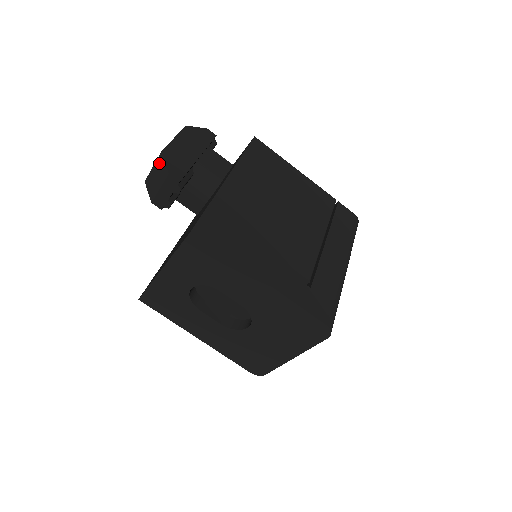
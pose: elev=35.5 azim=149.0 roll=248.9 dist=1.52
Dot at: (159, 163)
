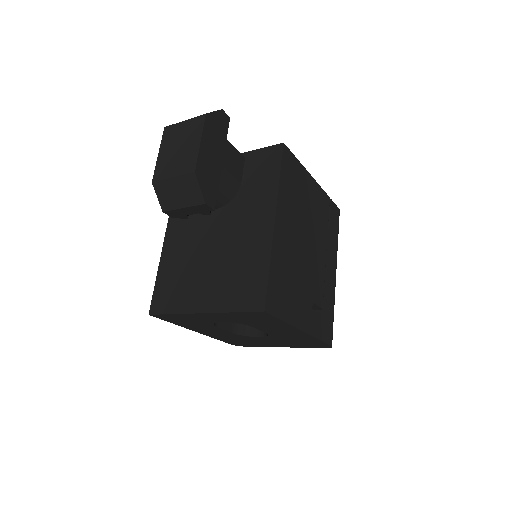
Dot at: (188, 182)
